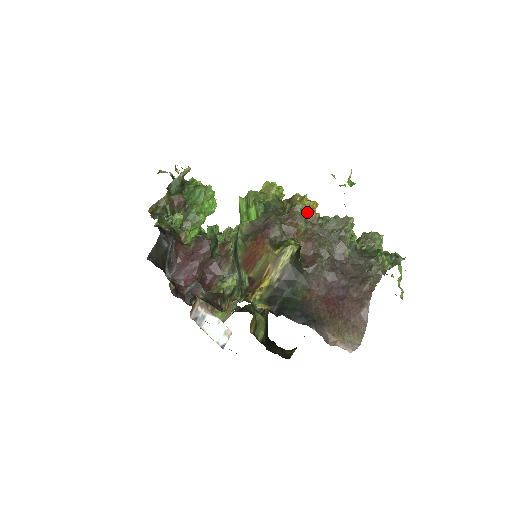
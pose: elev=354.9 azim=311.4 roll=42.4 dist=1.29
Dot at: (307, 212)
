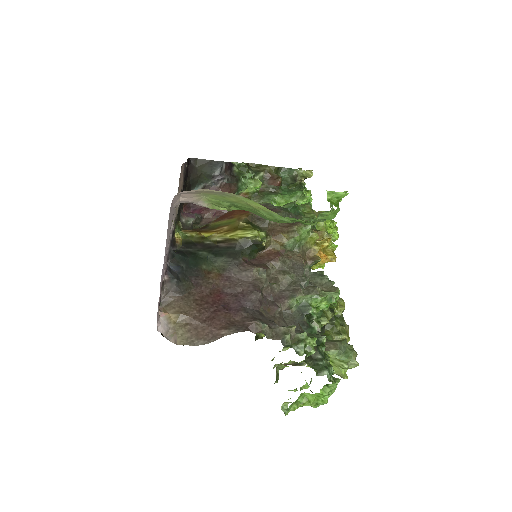
Dot at: (314, 246)
